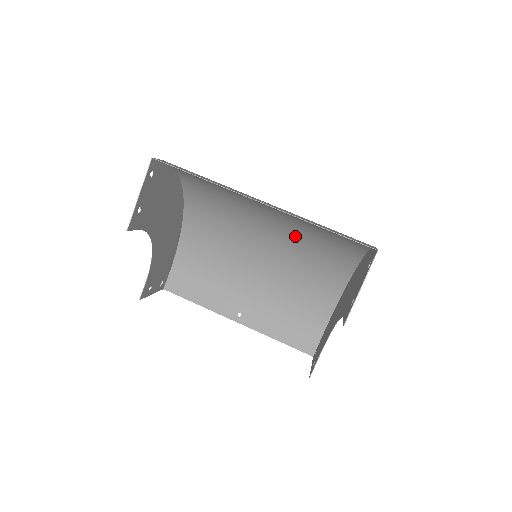
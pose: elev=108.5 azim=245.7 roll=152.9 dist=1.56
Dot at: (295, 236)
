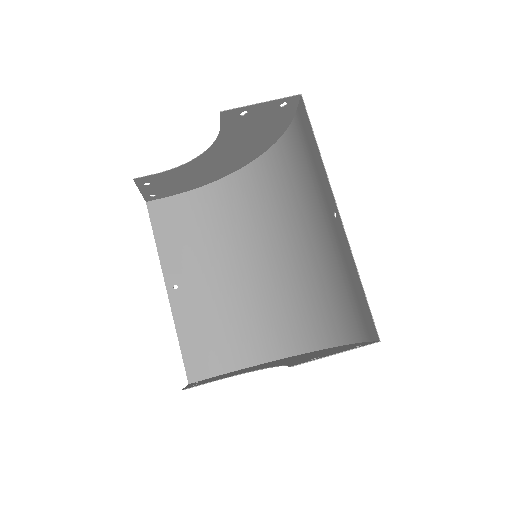
Dot at: (299, 277)
